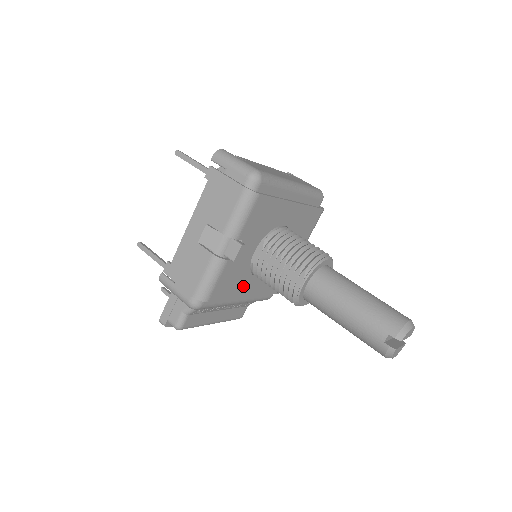
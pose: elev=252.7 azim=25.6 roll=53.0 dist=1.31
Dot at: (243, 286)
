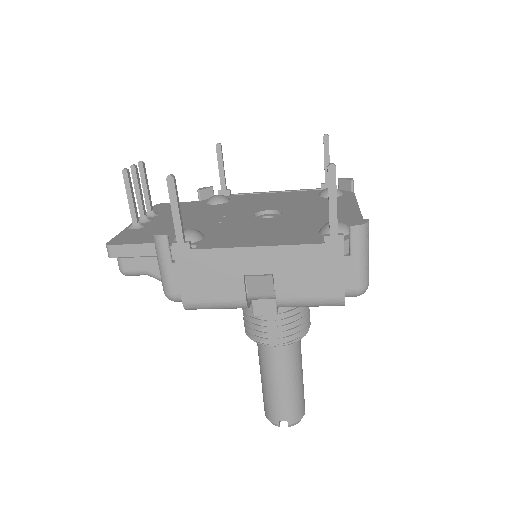
Dot at: occluded
